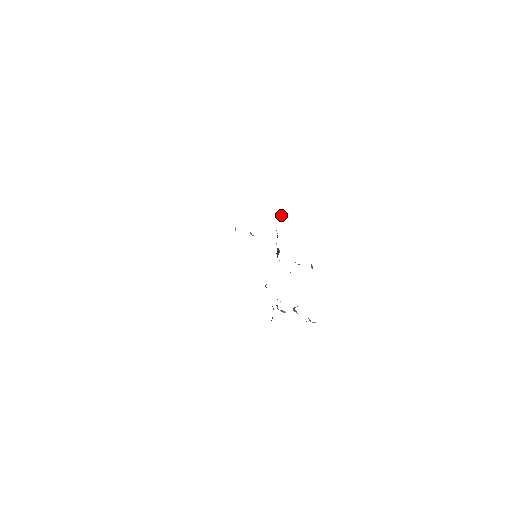
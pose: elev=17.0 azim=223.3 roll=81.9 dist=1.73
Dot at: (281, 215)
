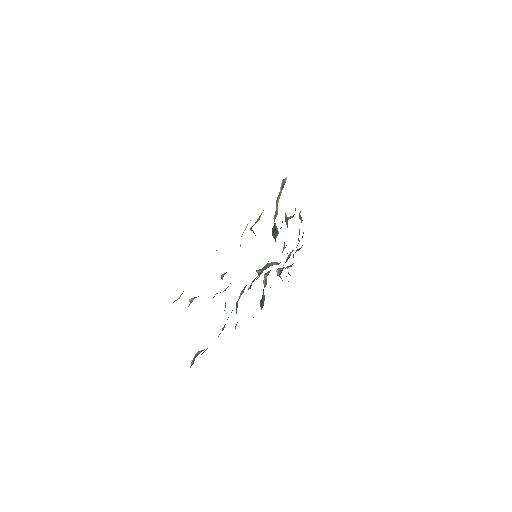
Dot at: (283, 180)
